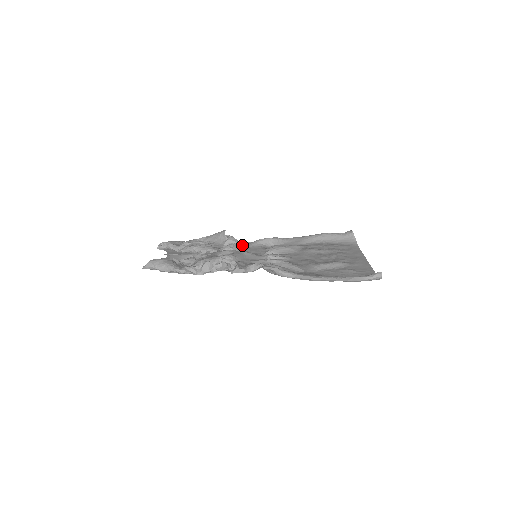
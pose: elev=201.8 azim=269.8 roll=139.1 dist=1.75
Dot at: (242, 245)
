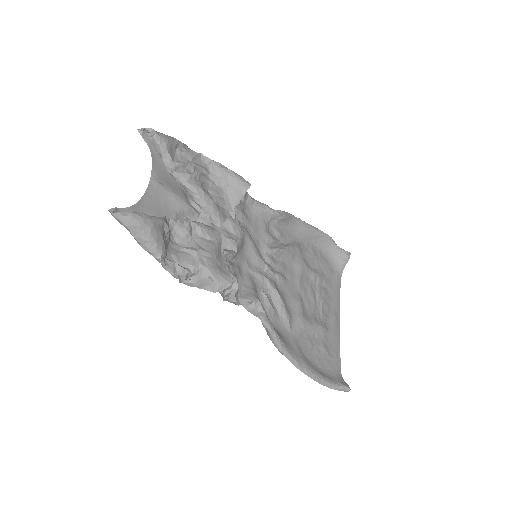
Dot at: (246, 203)
